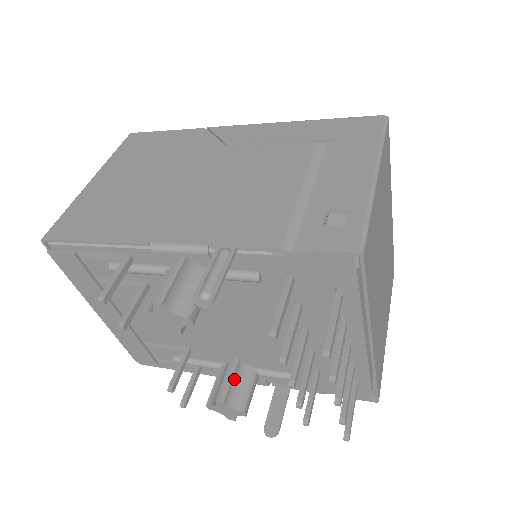
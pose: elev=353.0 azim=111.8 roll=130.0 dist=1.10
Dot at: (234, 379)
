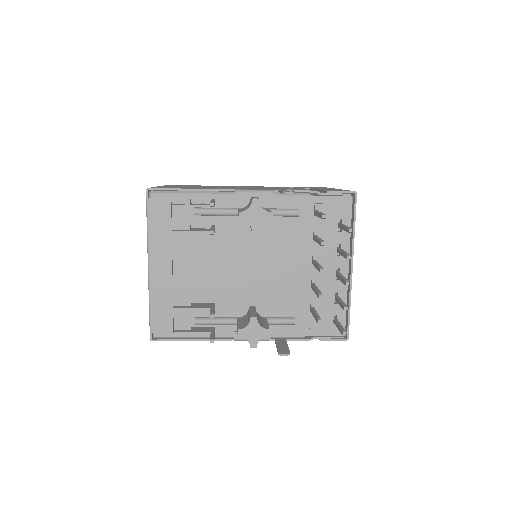
Dot at: occluded
